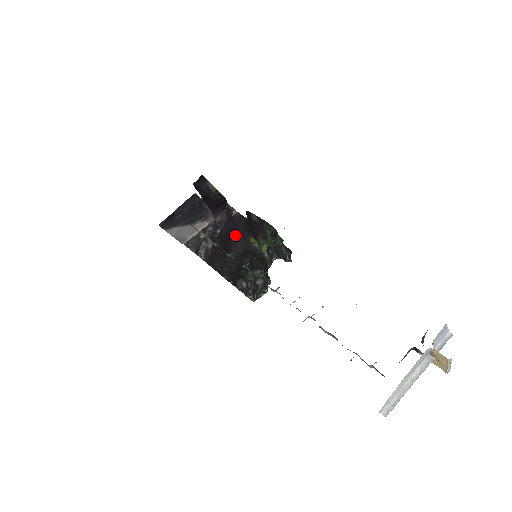
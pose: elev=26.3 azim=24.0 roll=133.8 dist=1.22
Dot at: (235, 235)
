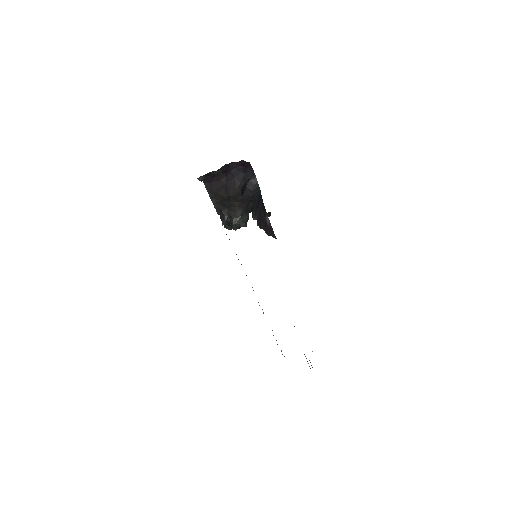
Dot at: (240, 186)
